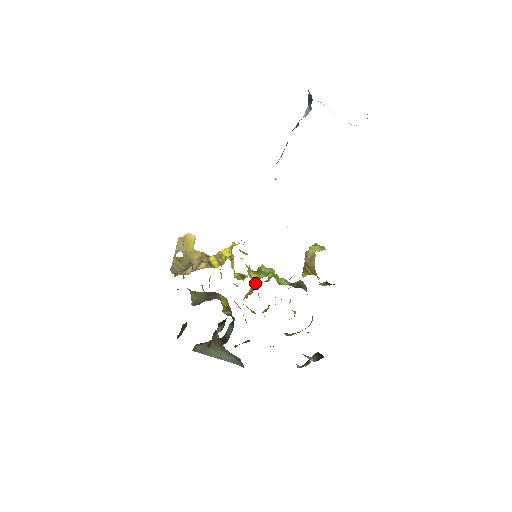
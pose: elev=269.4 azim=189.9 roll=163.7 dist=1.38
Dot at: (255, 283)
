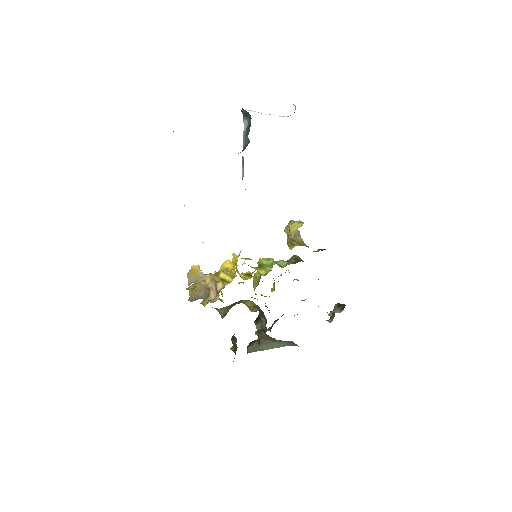
Dot at: (256, 273)
